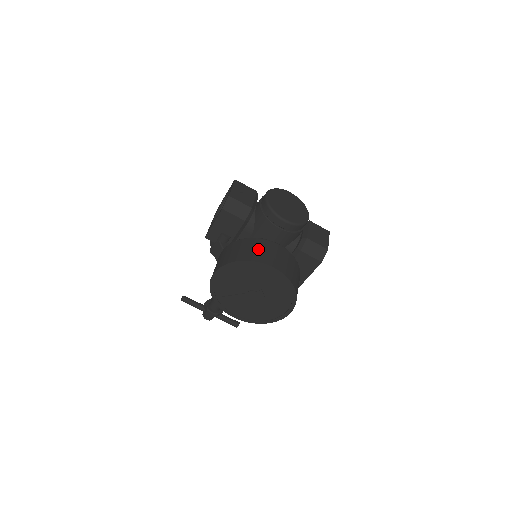
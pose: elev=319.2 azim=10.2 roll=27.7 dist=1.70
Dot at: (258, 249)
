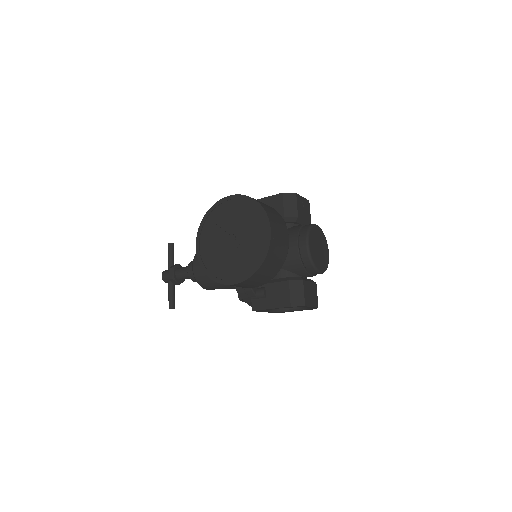
Dot at: (276, 216)
